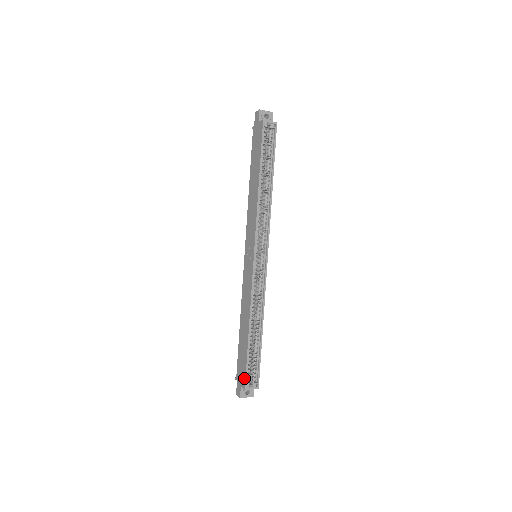
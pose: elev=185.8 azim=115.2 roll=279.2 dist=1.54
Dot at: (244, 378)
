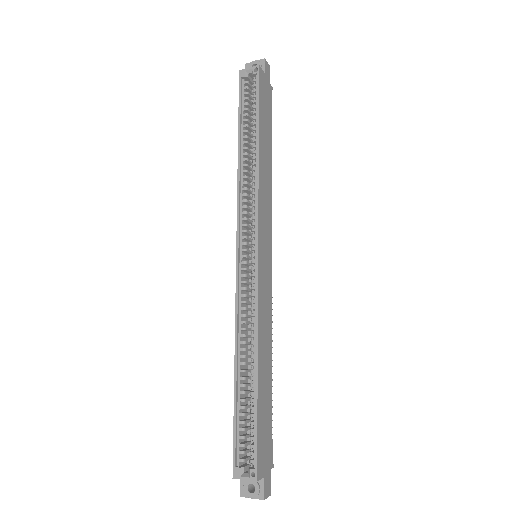
Dot at: (234, 457)
